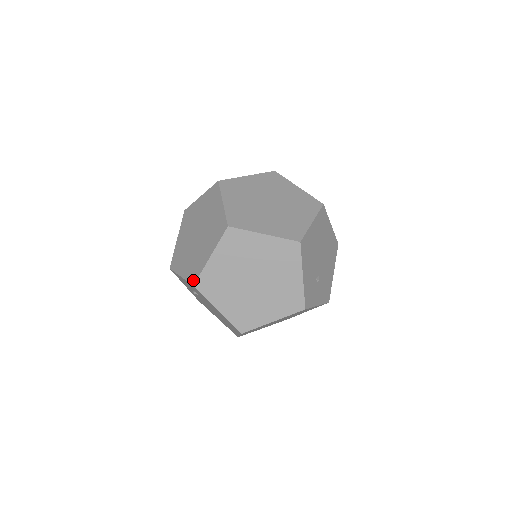
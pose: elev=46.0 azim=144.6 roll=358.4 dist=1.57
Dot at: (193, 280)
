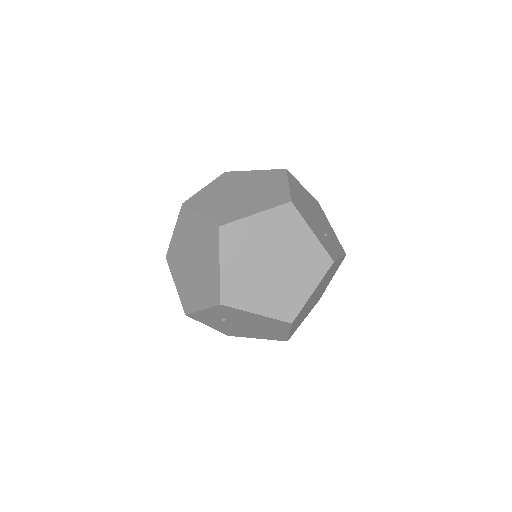
Dot at: (216, 300)
